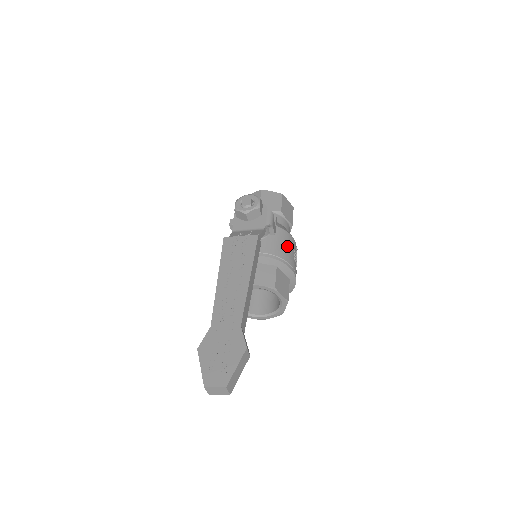
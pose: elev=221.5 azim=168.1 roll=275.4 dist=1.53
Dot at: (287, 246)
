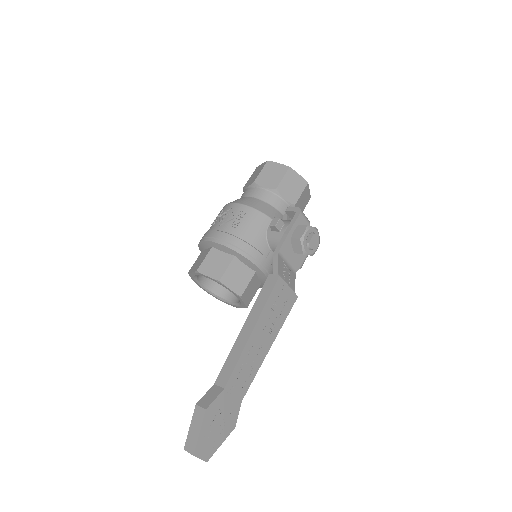
Dot at: occluded
